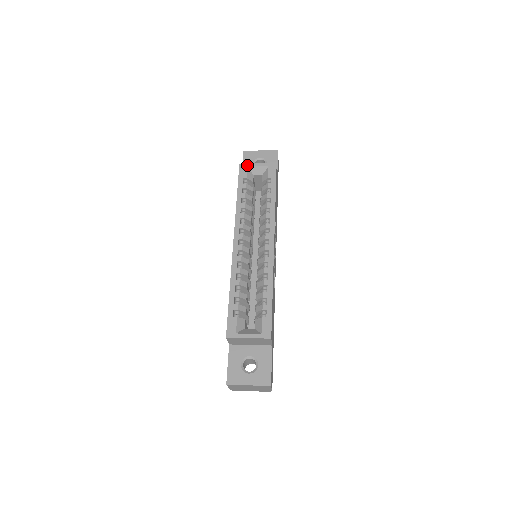
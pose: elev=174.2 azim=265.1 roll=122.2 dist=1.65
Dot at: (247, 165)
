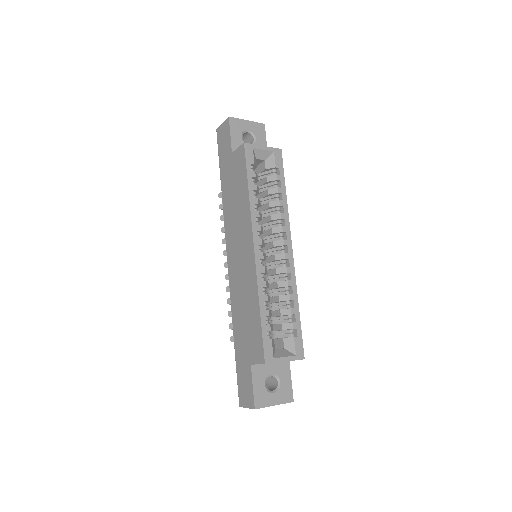
Dot at: (253, 146)
